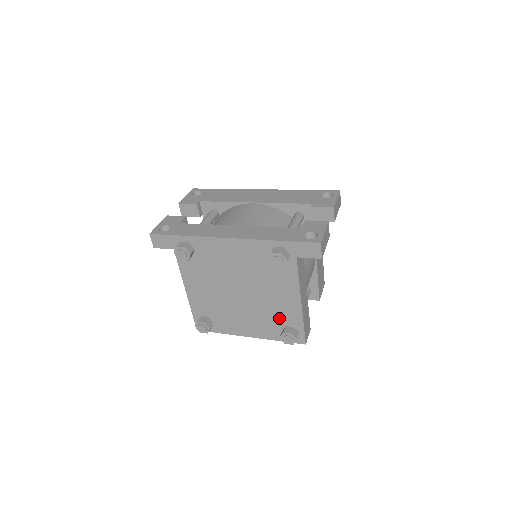
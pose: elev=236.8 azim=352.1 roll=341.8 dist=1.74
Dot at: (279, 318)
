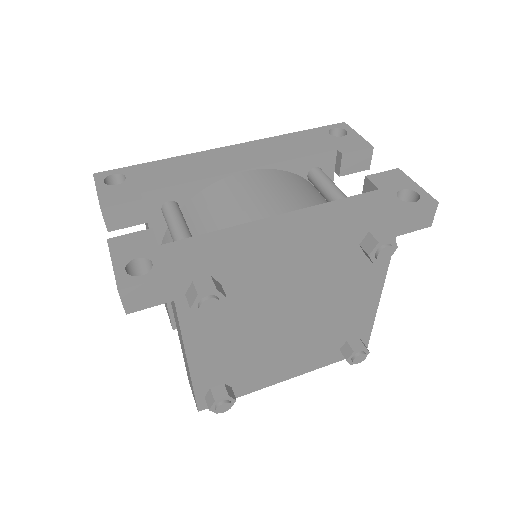
Dot at: (341, 334)
